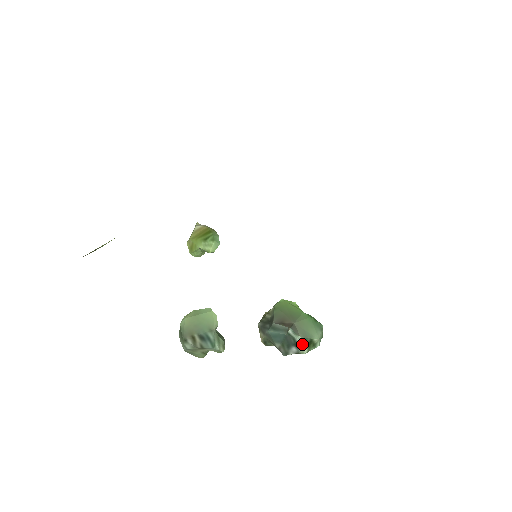
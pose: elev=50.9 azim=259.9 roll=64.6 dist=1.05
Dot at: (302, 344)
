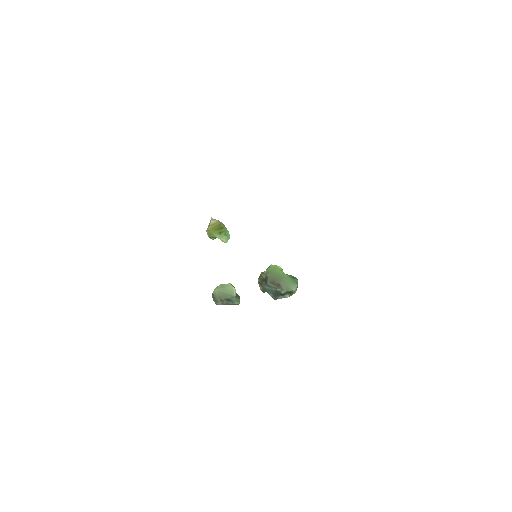
Dot at: (286, 294)
